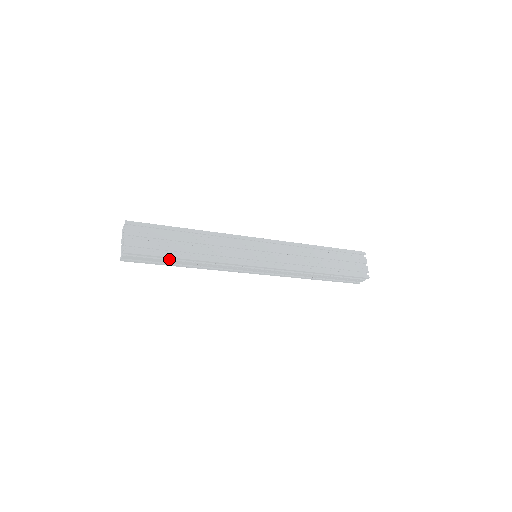
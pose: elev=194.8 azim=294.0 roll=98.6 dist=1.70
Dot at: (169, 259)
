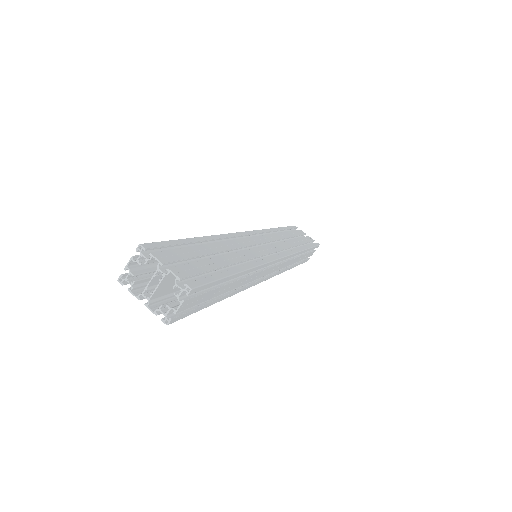
Dot at: (222, 284)
